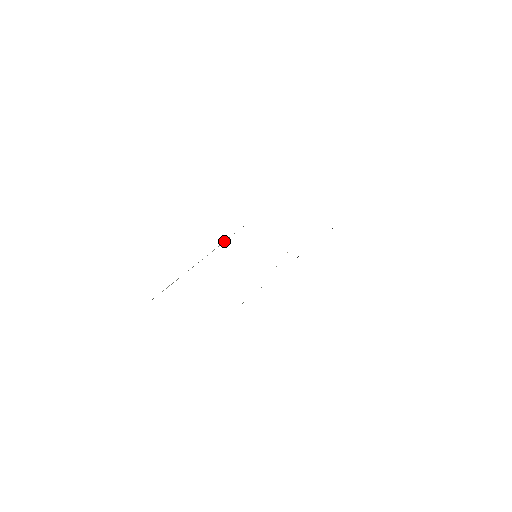
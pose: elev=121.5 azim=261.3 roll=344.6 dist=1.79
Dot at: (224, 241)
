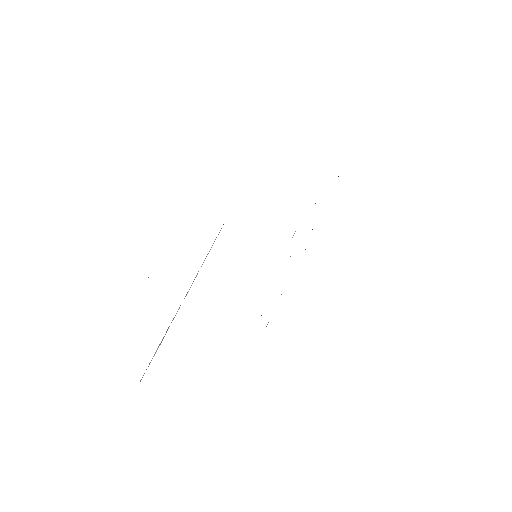
Dot at: (206, 256)
